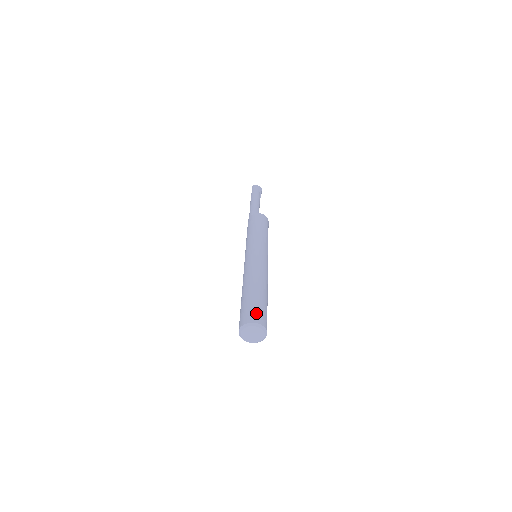
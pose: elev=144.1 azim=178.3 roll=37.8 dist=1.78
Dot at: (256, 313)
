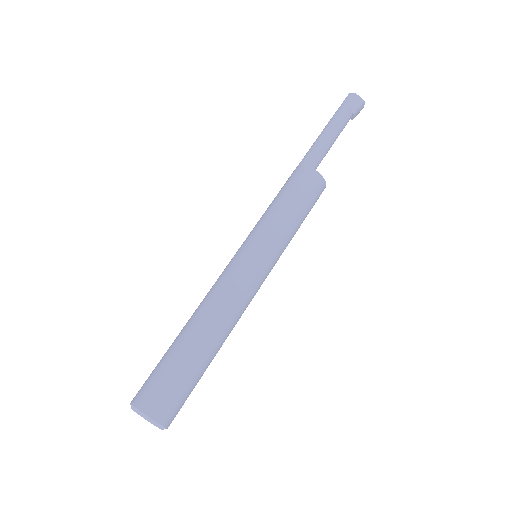
Dot at: (159, 394)
